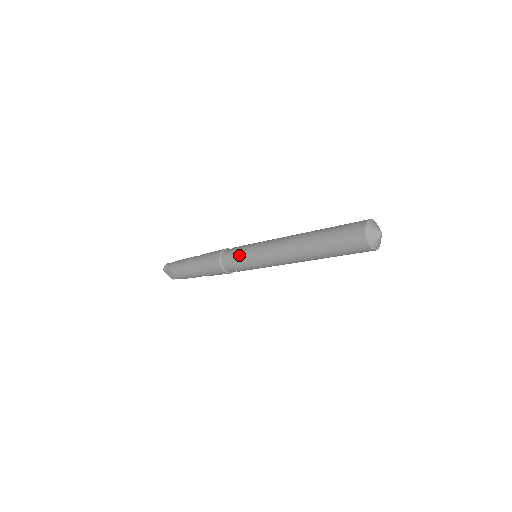
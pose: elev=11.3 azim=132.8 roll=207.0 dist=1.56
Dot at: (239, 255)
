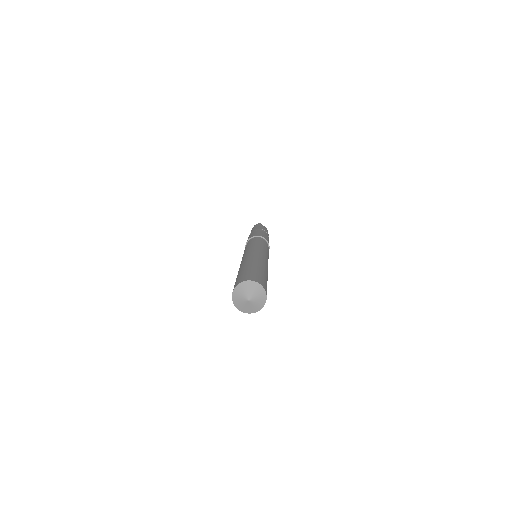
Dot at: (246, 246)
